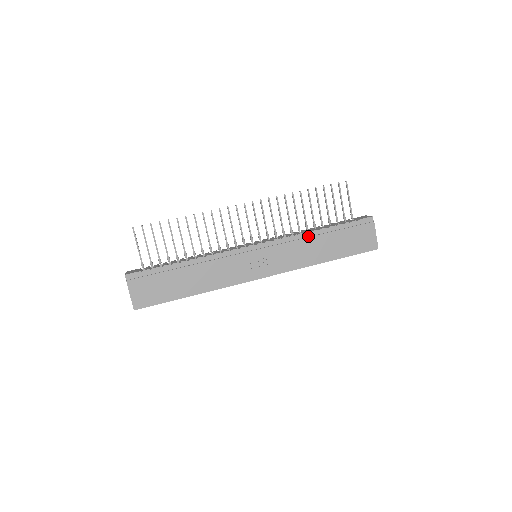
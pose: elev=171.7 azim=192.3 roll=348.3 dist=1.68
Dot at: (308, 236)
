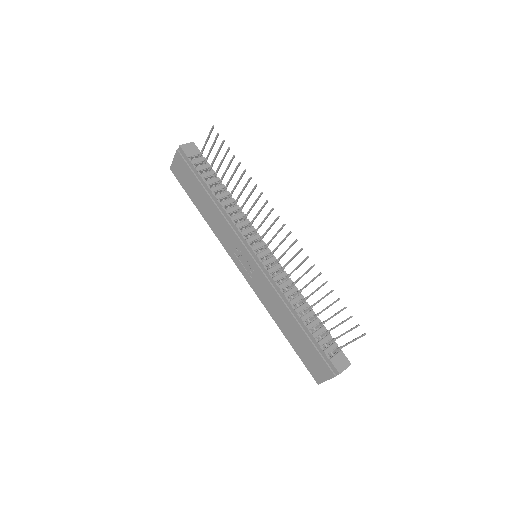
Dot at: (288, 305)
